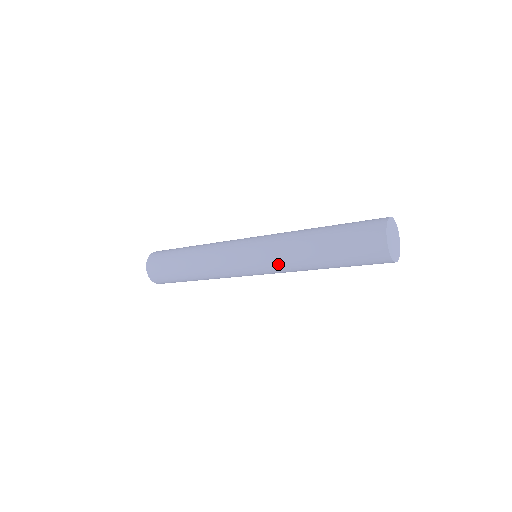
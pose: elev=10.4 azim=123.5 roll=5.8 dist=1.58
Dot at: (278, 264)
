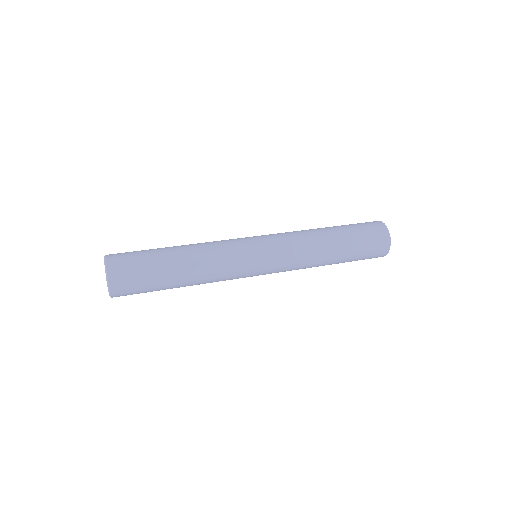
Dot at: occluded
